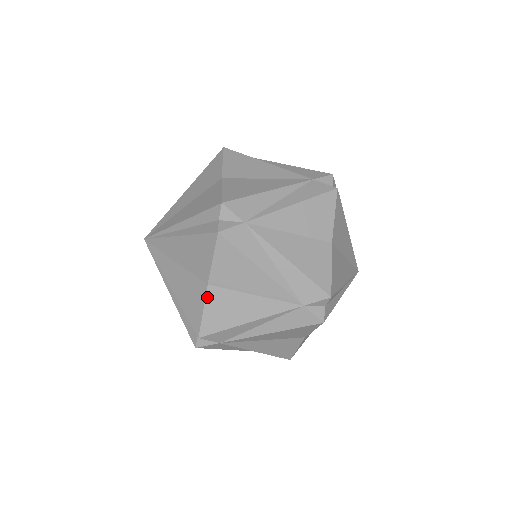
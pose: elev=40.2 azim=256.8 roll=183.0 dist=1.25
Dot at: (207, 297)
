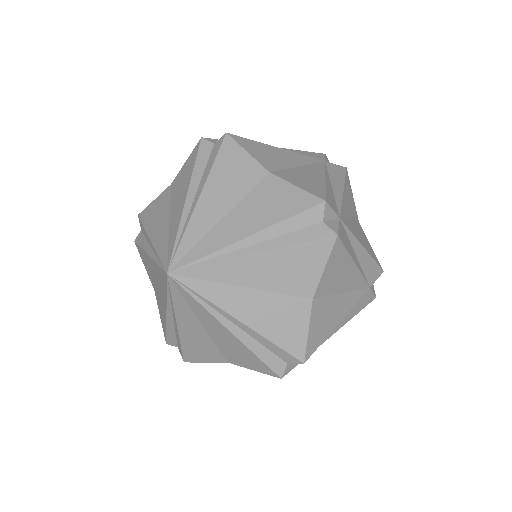
Dot at: (312, 313)
